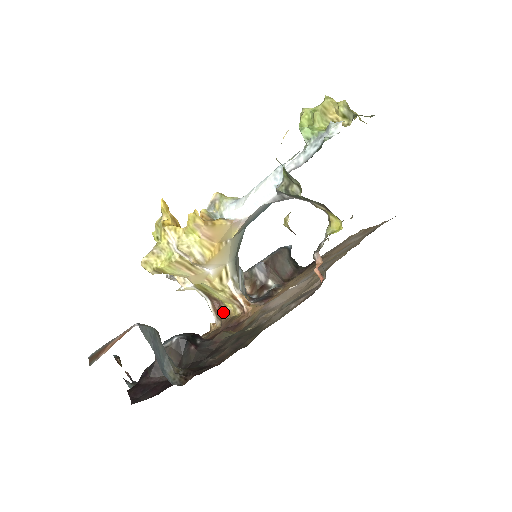
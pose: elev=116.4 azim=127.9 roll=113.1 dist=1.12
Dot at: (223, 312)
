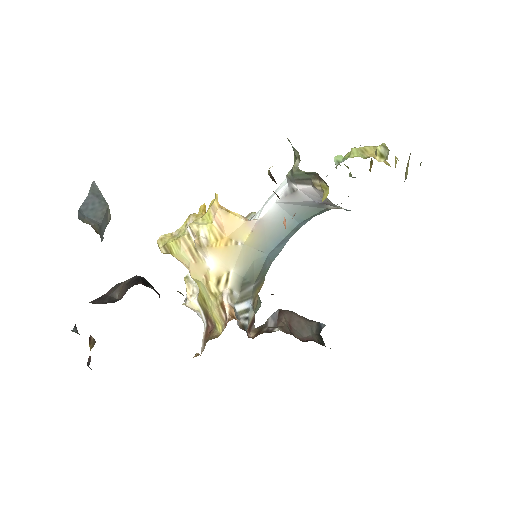
Dot at: (211, 335)
